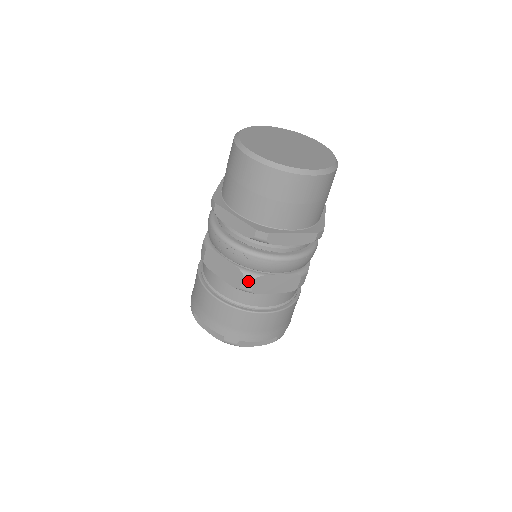
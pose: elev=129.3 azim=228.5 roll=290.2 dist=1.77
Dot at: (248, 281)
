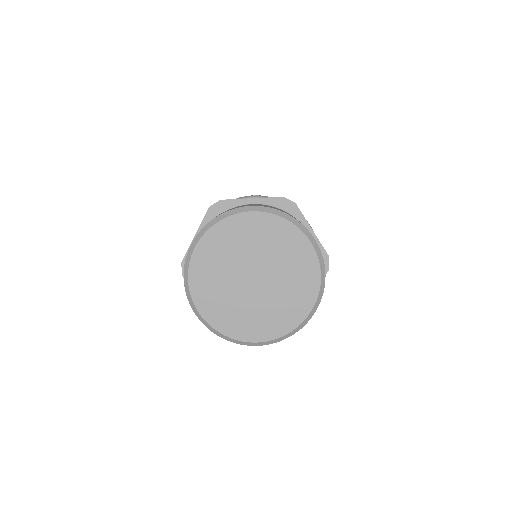
Dot at: occluded
